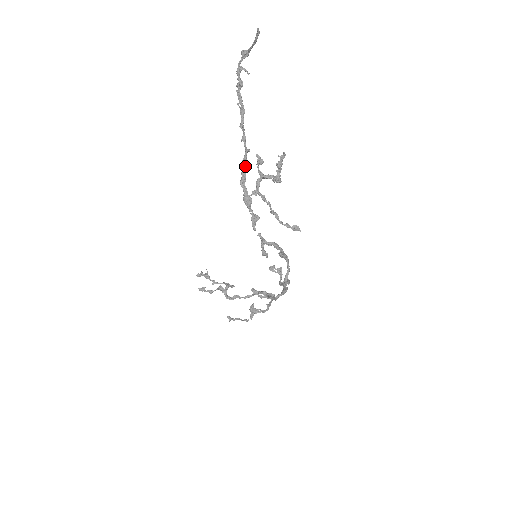
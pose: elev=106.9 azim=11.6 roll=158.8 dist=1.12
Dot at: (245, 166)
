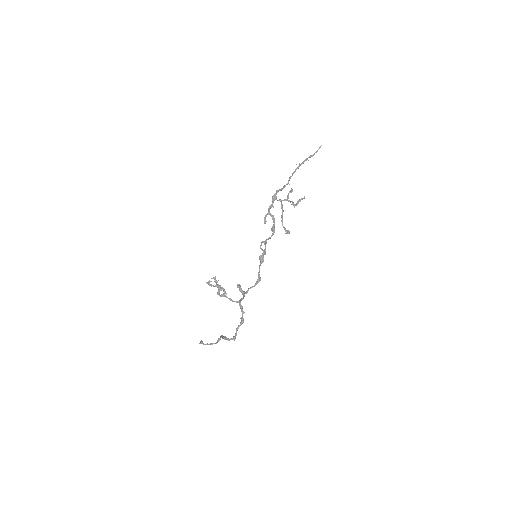
Dot at: (283, 188)
